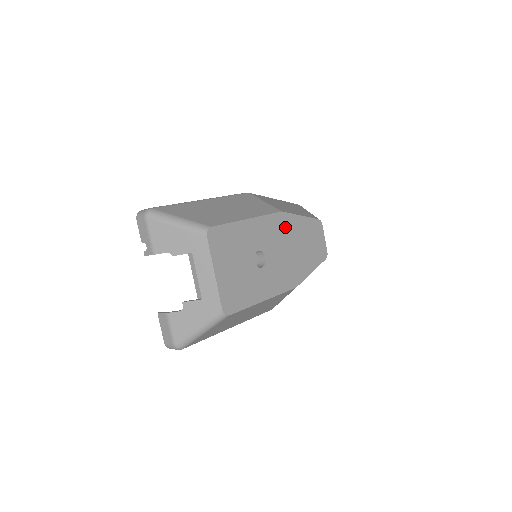
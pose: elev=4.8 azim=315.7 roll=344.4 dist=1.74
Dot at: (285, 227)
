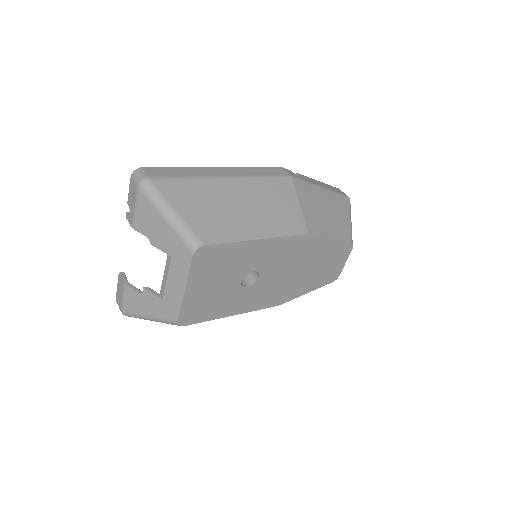
Dot at: (302, 250)
